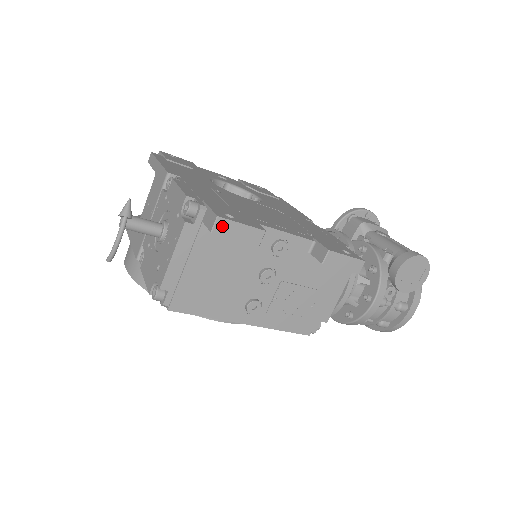
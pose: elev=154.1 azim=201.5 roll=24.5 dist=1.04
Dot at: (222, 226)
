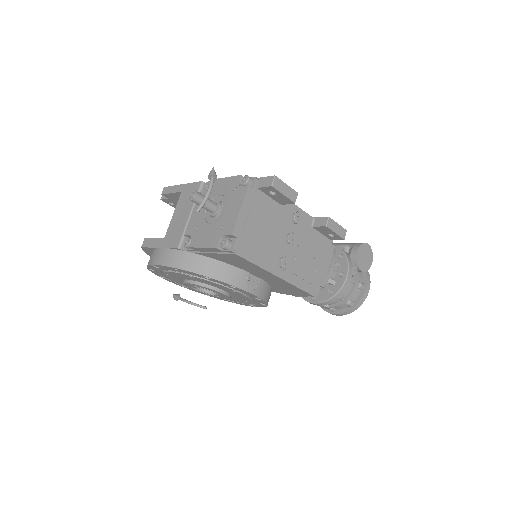
Dot at: (277, 183)
